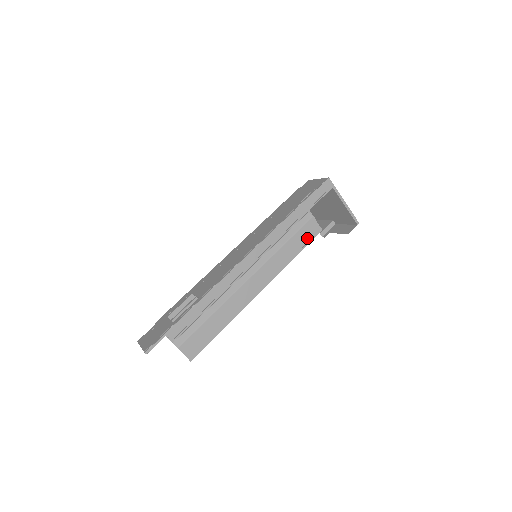
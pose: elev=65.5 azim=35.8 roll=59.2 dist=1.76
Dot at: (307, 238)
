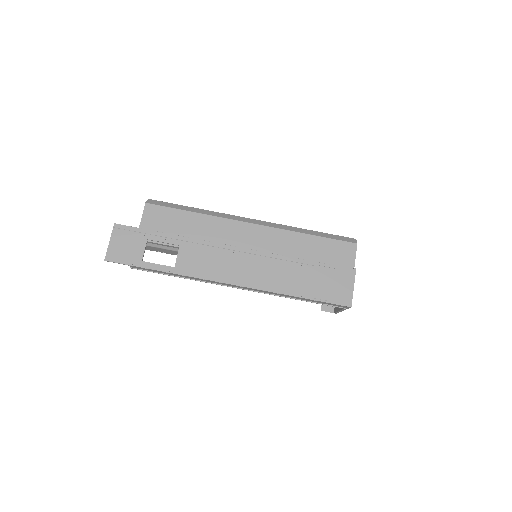
Dot at: occluded
